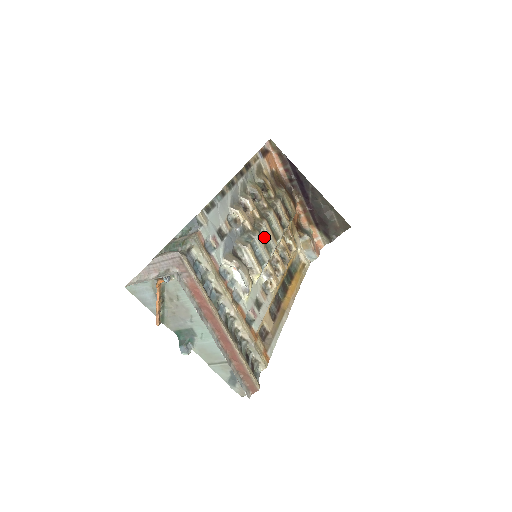
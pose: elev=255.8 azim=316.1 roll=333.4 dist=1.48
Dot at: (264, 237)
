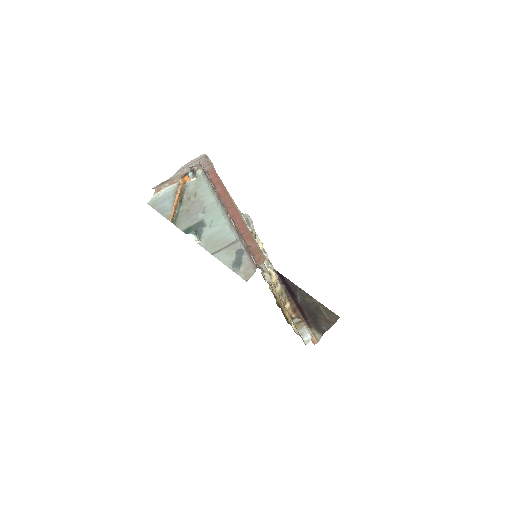
Dot at: occluded
